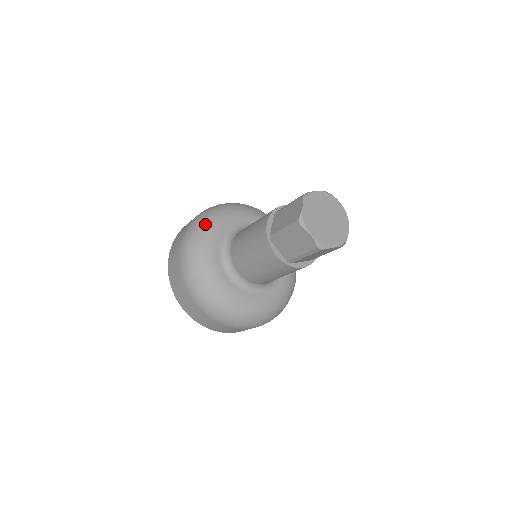
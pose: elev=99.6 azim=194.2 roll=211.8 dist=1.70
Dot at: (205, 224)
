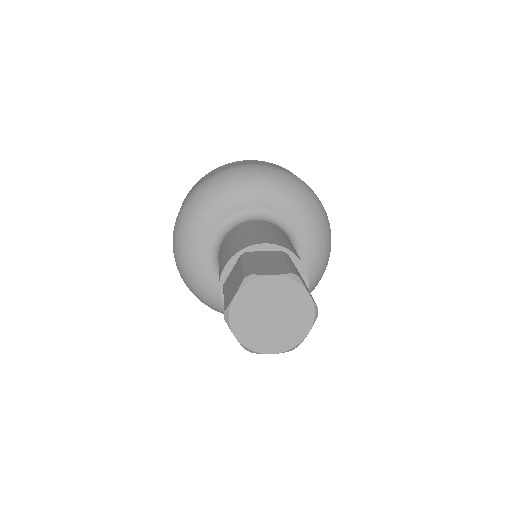
Dot at: (186, 270)
